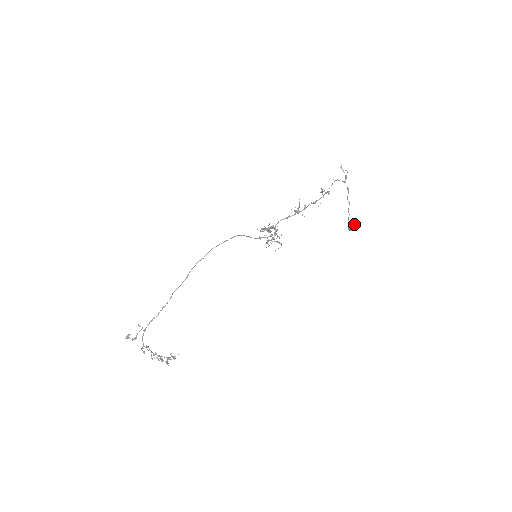
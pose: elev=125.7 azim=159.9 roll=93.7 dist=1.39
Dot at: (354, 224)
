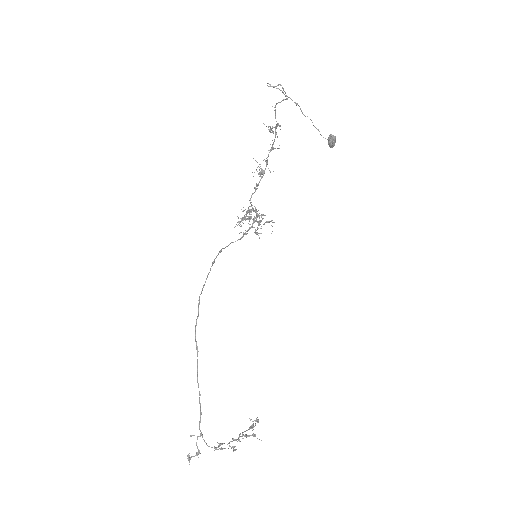
Dot at: (332, 136)
